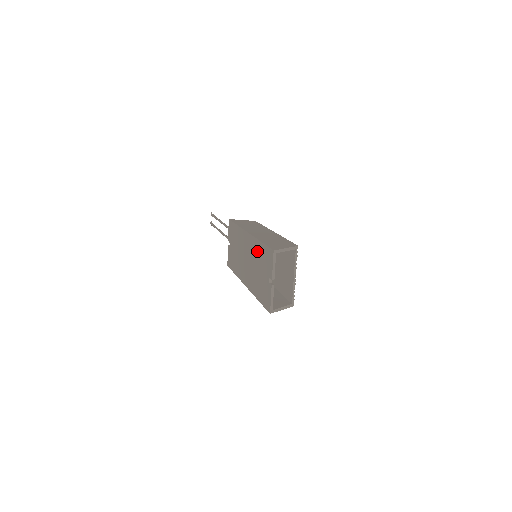
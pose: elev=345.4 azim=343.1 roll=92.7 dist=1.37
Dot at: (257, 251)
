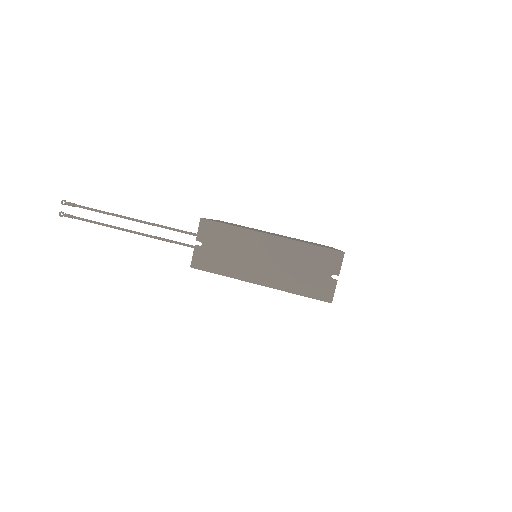
Dot at: (301, 252)
